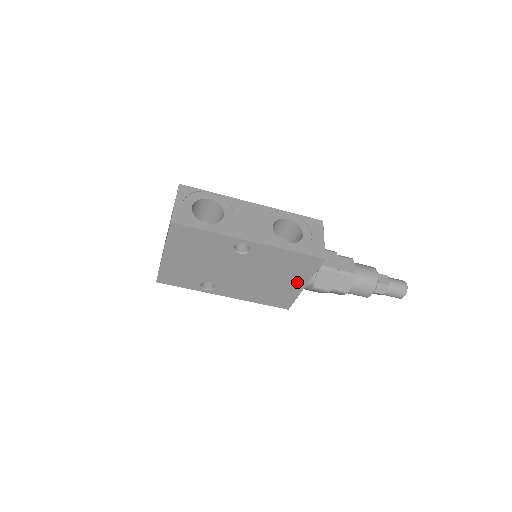
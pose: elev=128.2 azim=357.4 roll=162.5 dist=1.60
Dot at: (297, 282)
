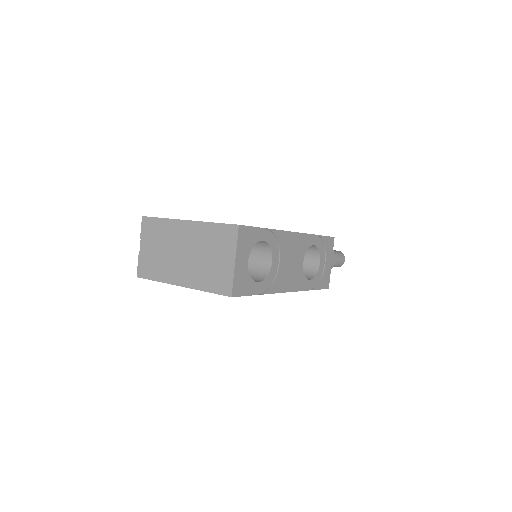
Dot at: occluded
